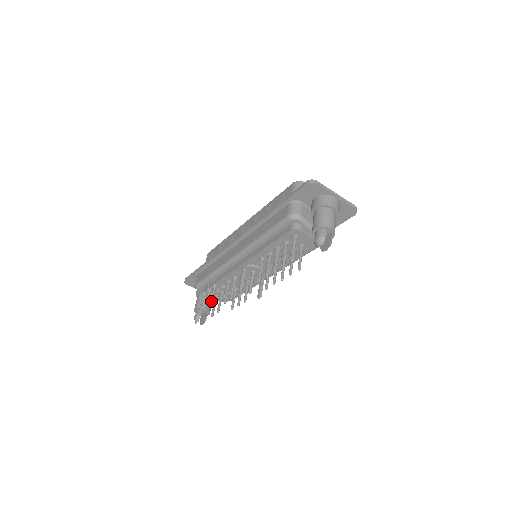
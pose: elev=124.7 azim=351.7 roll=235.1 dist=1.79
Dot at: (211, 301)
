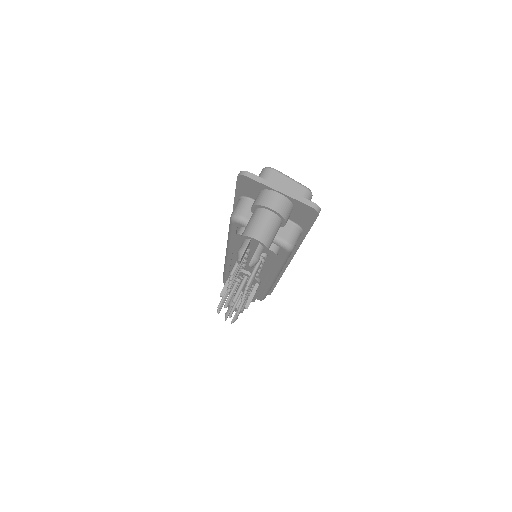
Dot at: (220, 302)
